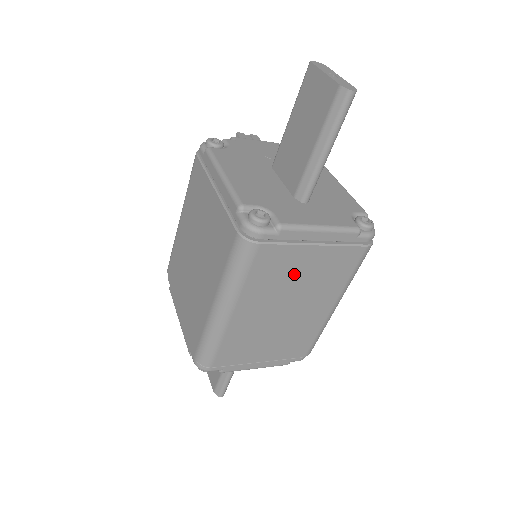
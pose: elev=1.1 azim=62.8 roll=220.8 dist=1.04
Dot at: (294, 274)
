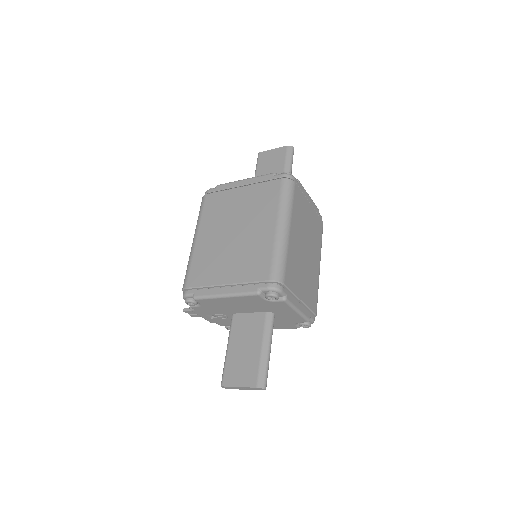
Dot at: (306, 219)
